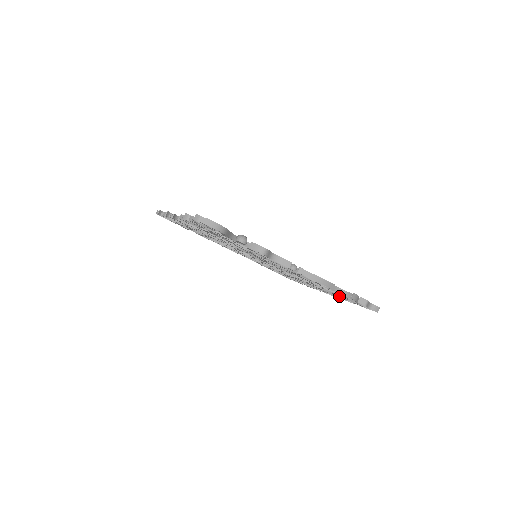
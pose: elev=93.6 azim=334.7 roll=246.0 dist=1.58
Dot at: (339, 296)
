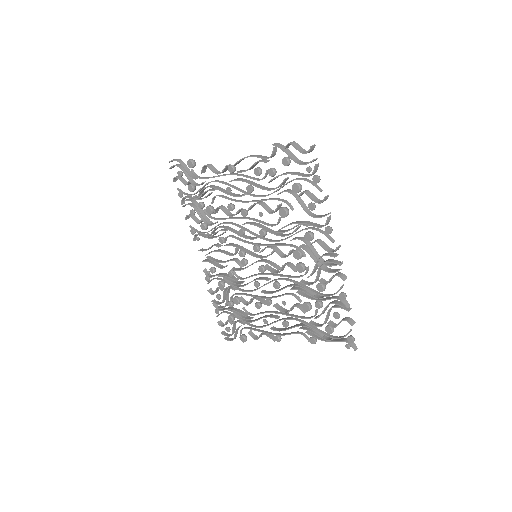
Dot at: (308, 204)
